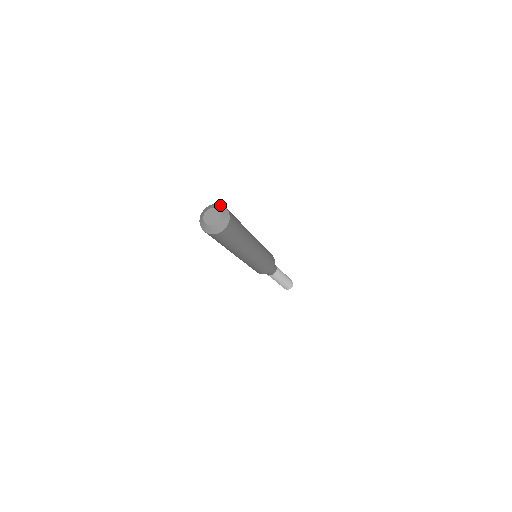
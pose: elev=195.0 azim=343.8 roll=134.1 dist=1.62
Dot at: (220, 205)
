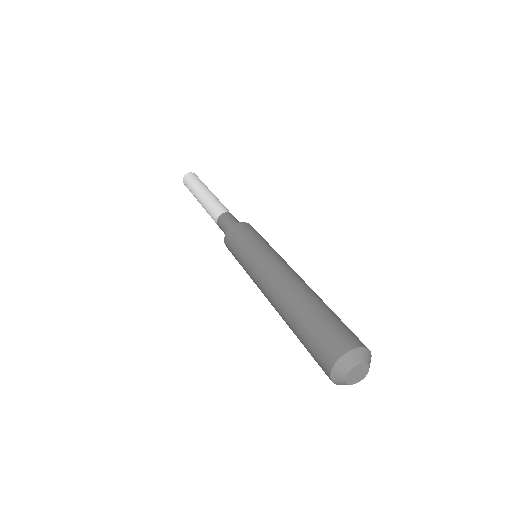
Dot at: (366, 351)
